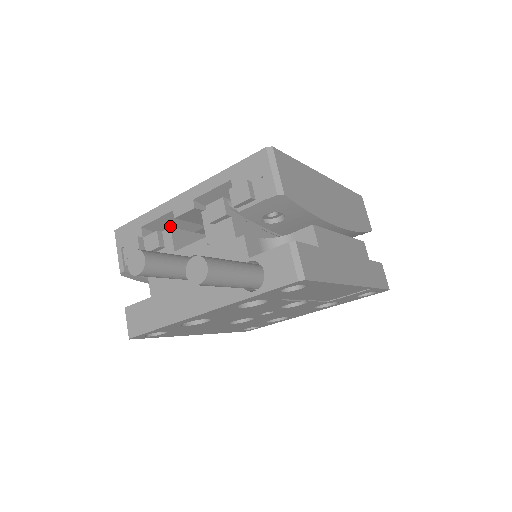
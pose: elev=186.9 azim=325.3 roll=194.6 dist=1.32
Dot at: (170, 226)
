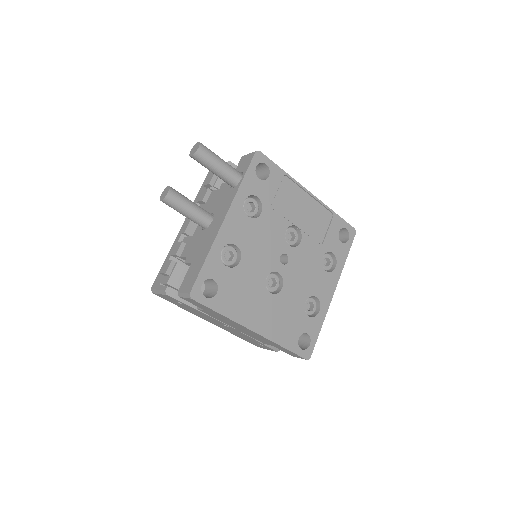
Dot at: occluded
